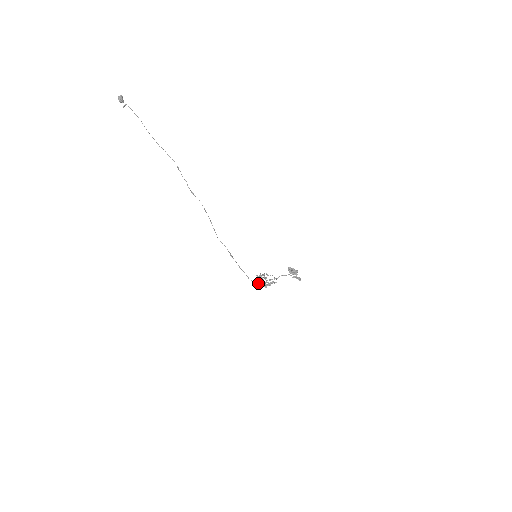
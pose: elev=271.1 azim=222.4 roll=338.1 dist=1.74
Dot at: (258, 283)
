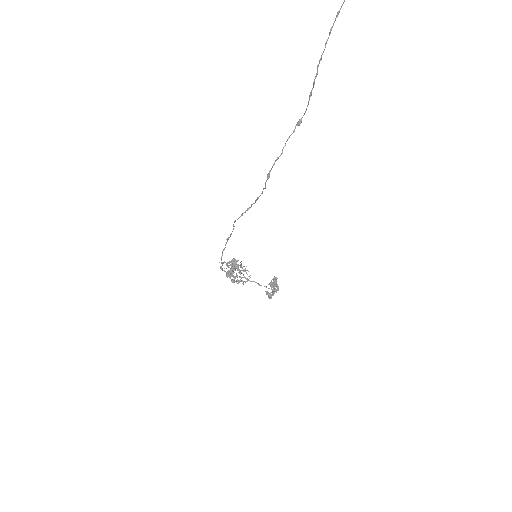
Dot at: occluded
